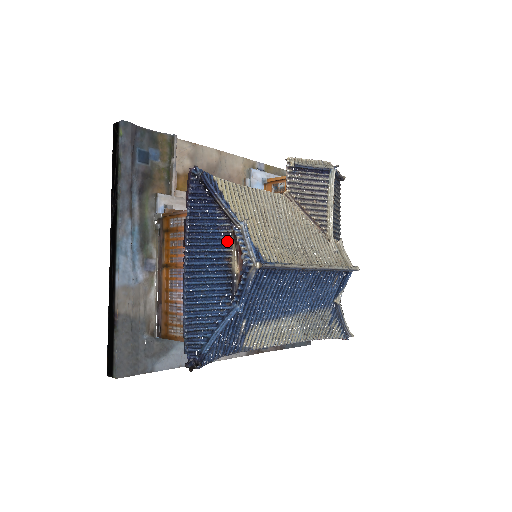
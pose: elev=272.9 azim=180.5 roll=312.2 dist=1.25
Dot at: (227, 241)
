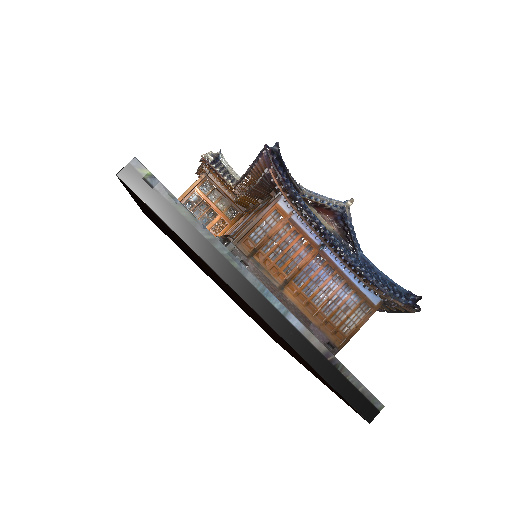
Dot at: occluded
